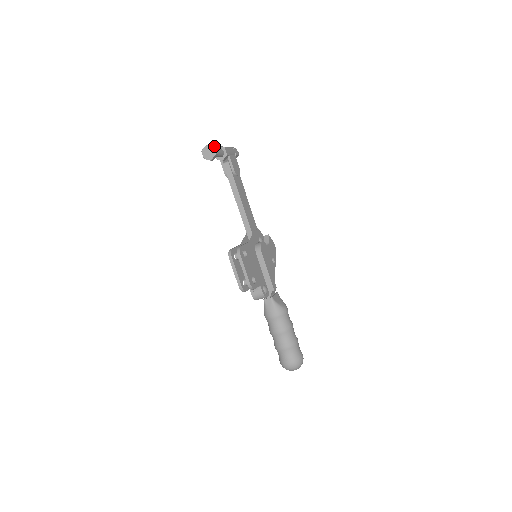
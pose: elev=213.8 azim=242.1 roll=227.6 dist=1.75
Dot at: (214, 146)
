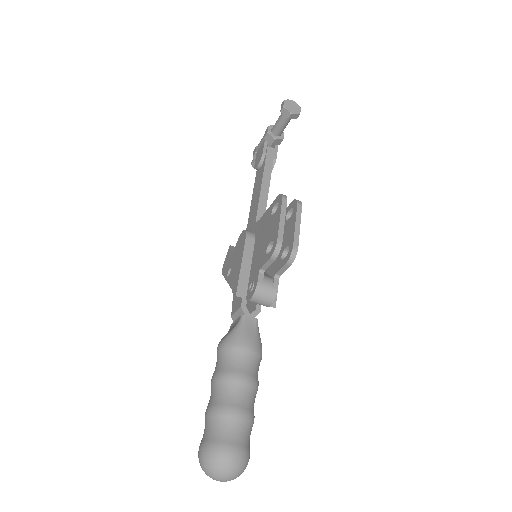
Dot at: (299, 109)
